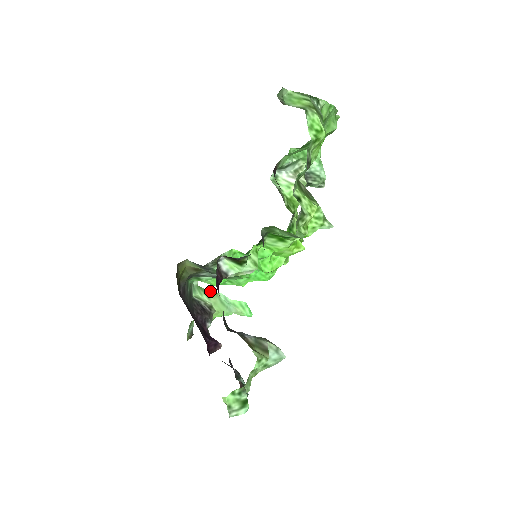
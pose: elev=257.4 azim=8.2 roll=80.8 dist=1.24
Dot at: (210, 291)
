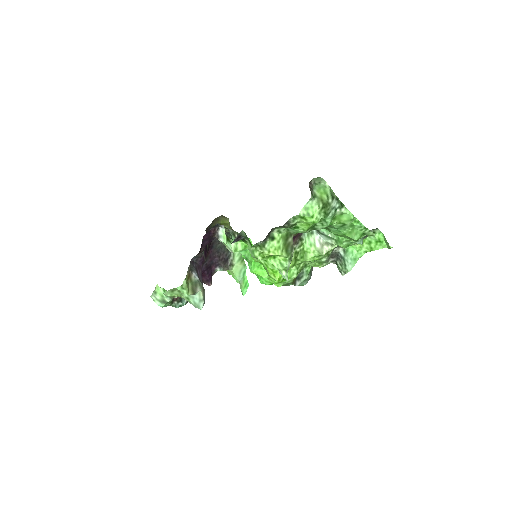
Dot at: occluded
